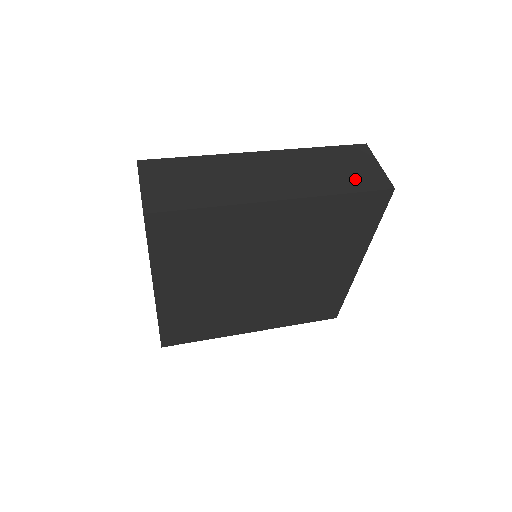
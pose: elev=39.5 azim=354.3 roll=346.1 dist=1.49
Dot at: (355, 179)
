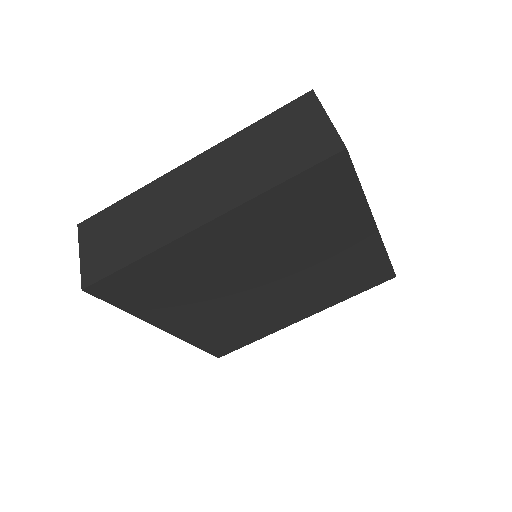
Dot at: (295, 155)
